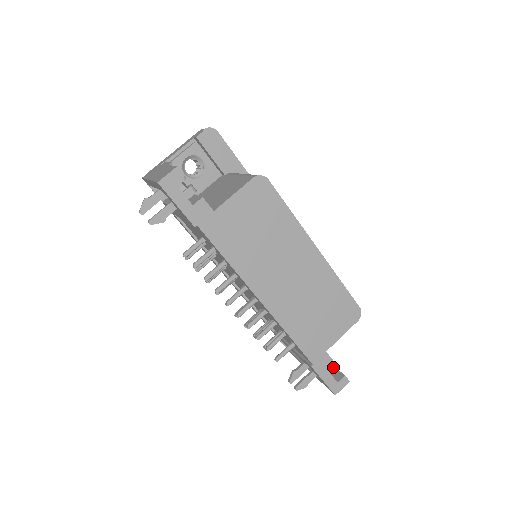
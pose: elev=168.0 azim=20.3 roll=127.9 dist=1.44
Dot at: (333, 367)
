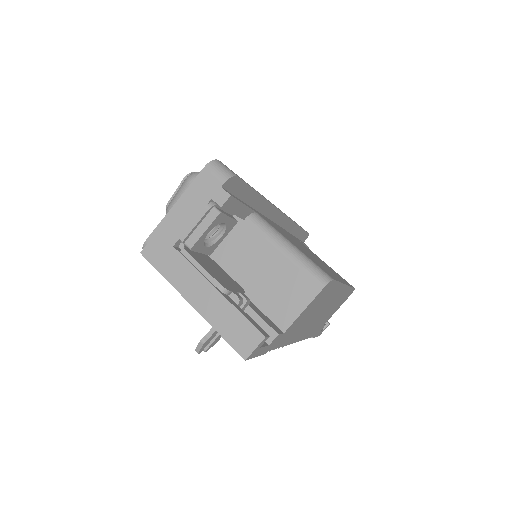
Dot at: occluded
